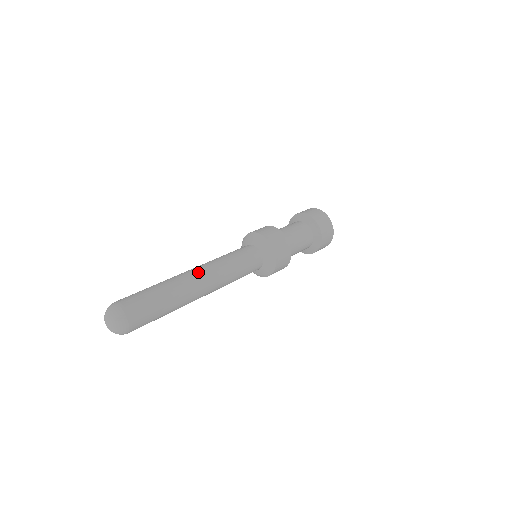
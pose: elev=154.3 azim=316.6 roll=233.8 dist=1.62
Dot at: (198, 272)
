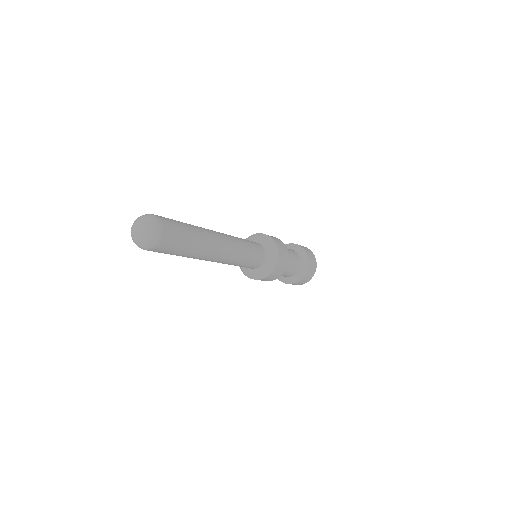
Dot at: (221, 235)
